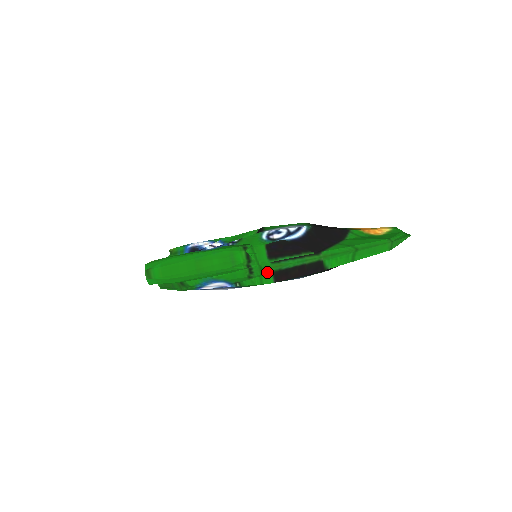
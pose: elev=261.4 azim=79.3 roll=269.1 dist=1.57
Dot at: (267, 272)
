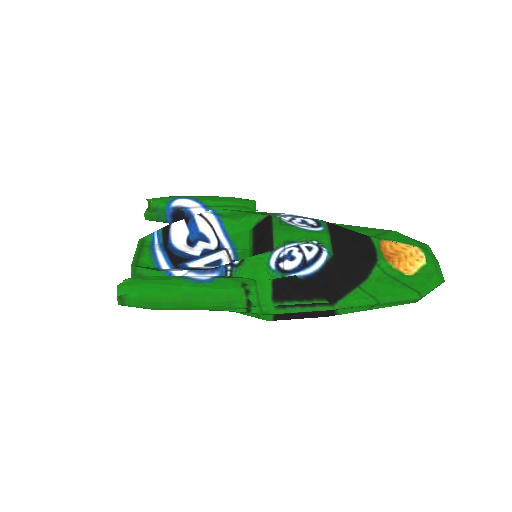
Dot at: (268, 314)
